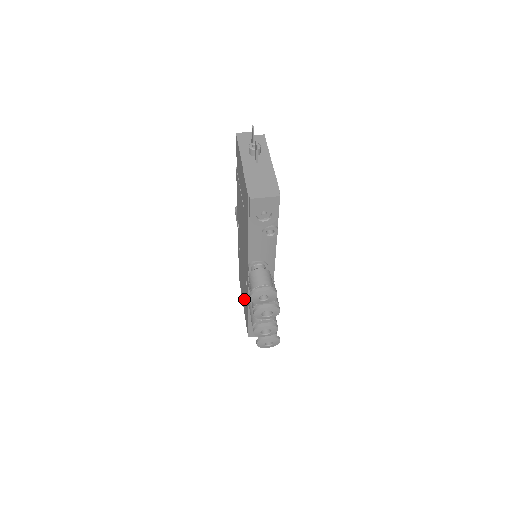
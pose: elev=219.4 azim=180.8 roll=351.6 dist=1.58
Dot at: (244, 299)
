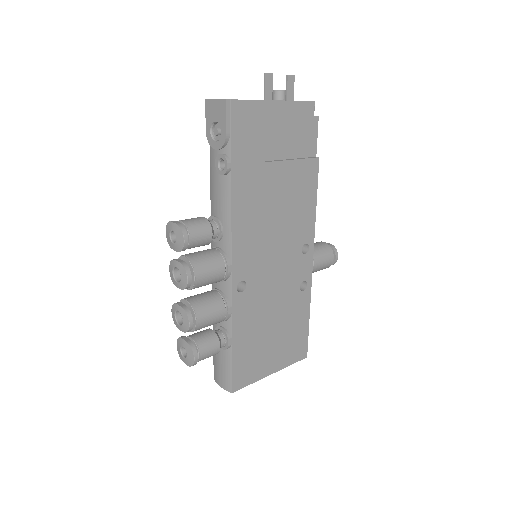
Dot at: occluded
